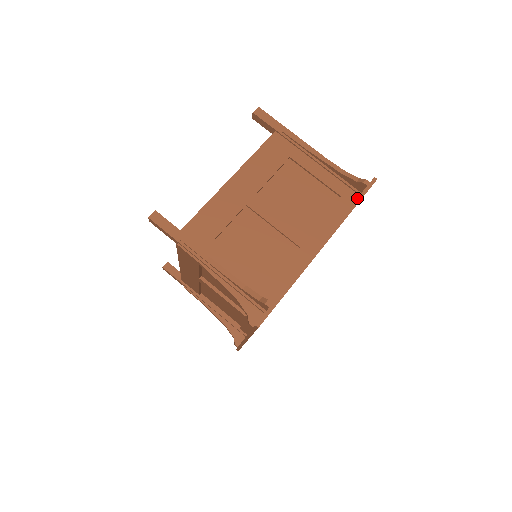
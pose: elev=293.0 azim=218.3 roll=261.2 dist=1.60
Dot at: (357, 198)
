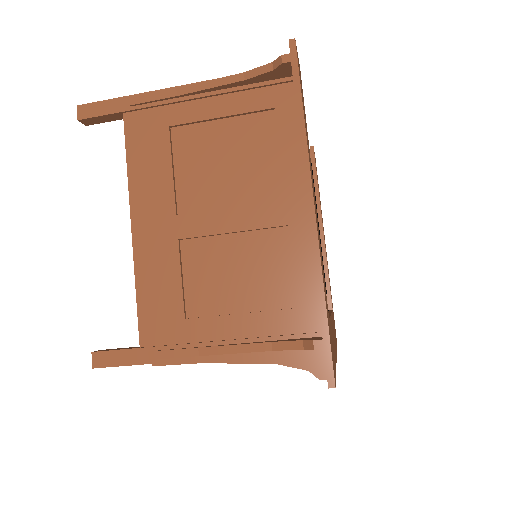
Dot at: occluded
